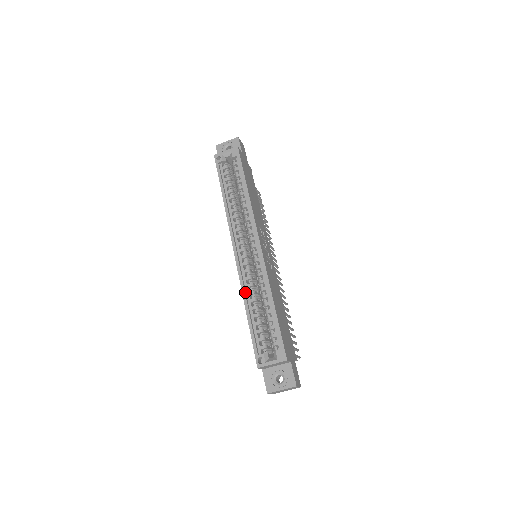
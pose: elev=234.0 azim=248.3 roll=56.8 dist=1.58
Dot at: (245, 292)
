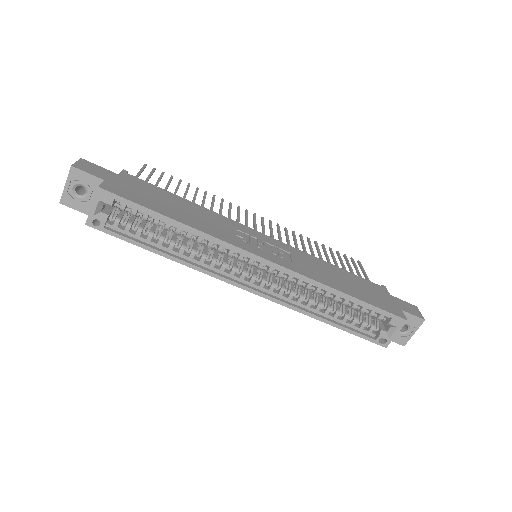
Dot at: (304, 310)
